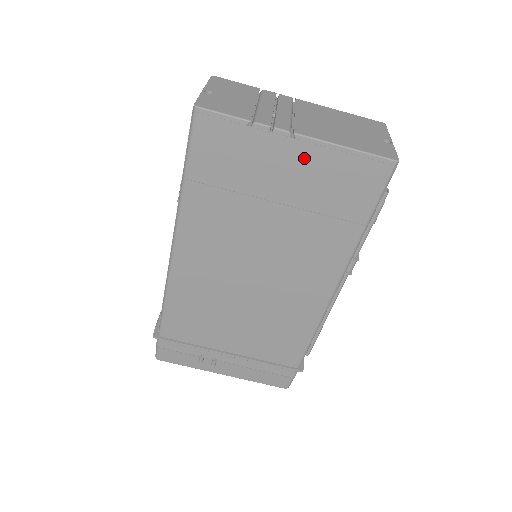
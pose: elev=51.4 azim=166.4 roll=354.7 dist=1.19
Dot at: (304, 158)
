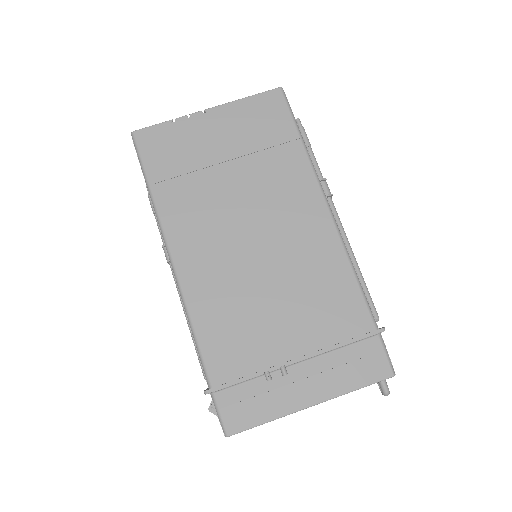
Dot at: (222, 120)
